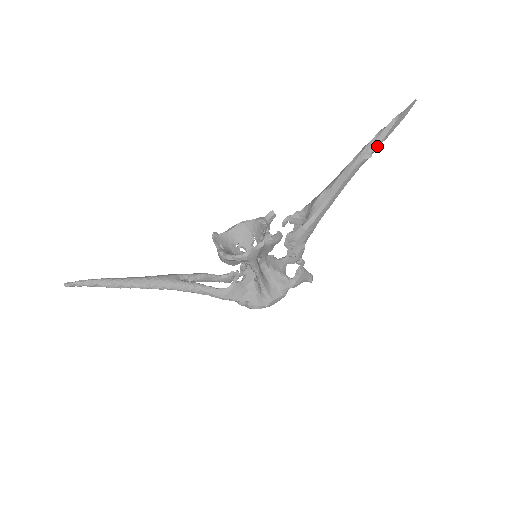
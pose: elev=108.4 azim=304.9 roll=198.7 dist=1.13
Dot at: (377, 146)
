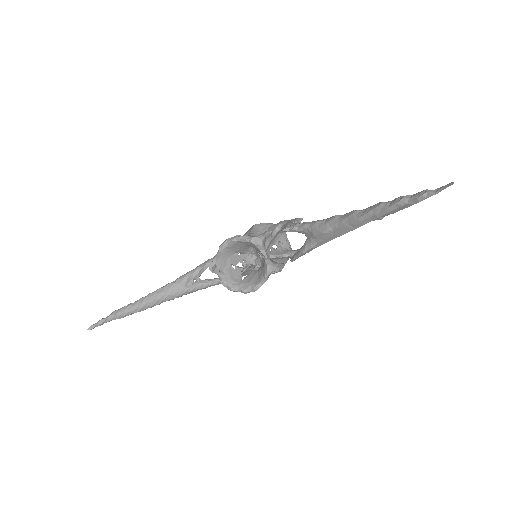
Dot at: (393, 213)
